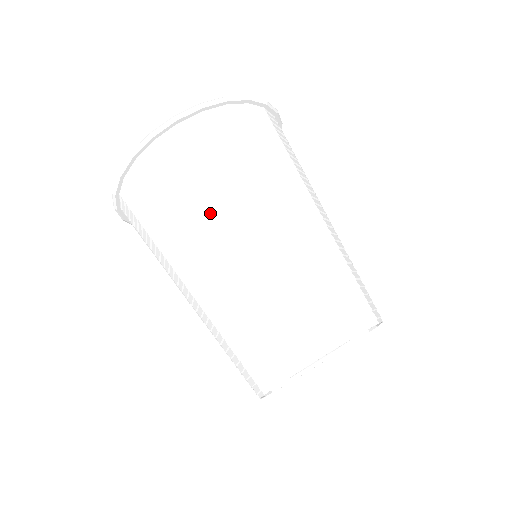
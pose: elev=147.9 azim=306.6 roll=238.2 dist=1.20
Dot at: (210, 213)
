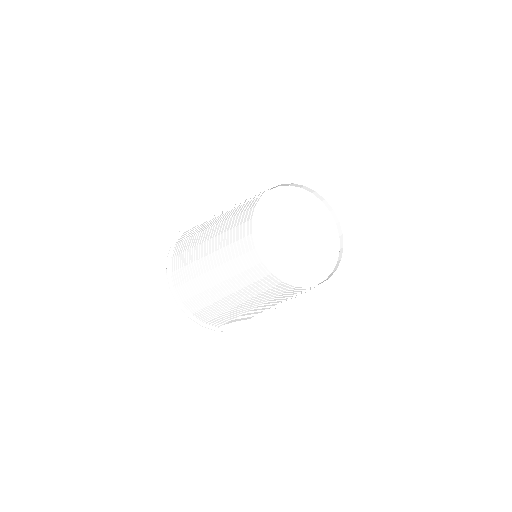
Dot at: (209, 219)
